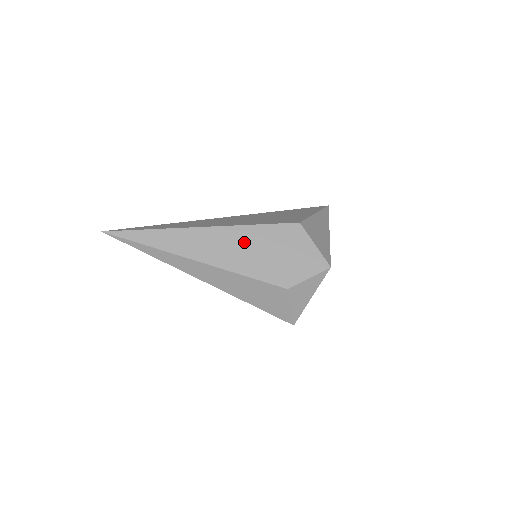
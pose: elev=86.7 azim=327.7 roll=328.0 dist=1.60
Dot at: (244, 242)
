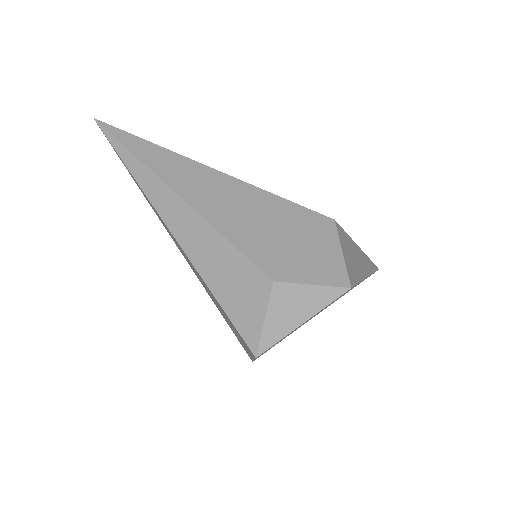
Dot at: (249, 204)
